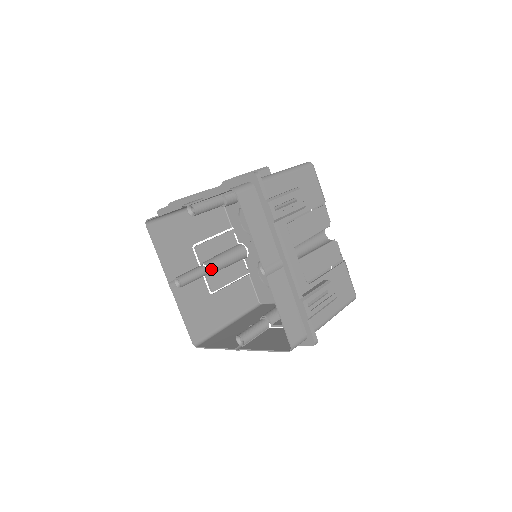
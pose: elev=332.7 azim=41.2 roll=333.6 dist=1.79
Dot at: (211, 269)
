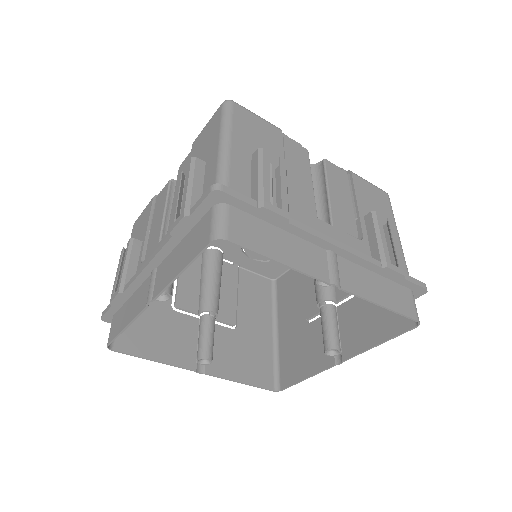
Dot at: (214, 309)
